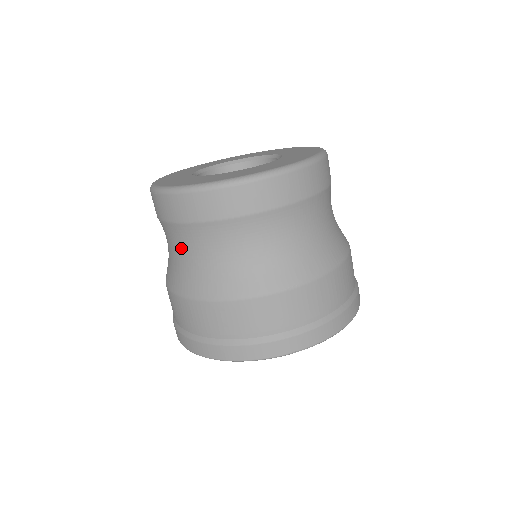
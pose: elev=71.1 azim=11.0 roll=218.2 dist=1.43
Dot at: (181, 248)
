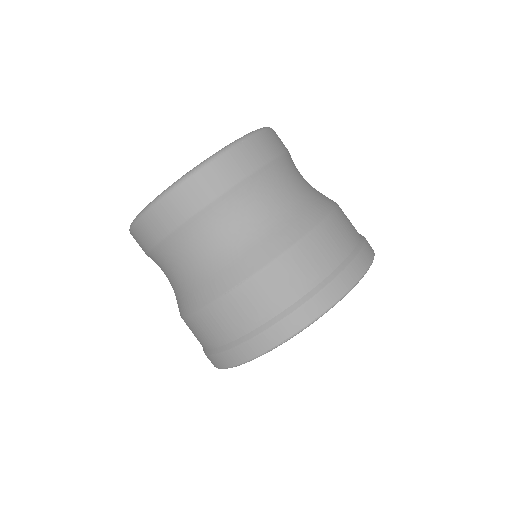
Dot at: (165, 274)
